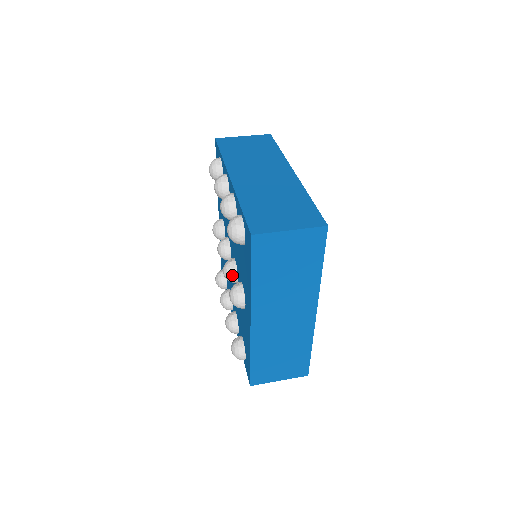
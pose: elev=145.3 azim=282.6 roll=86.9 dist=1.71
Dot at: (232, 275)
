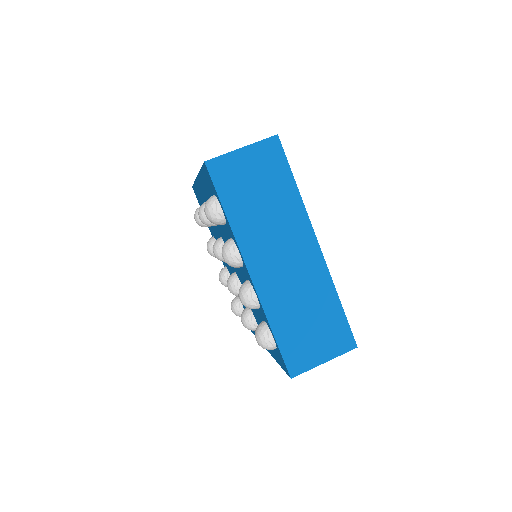
Dot at: occluded
